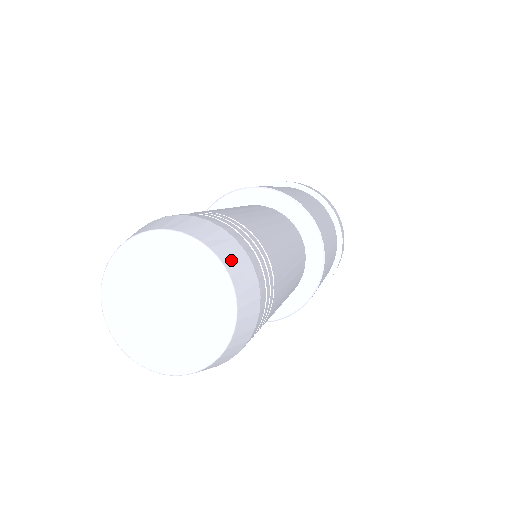
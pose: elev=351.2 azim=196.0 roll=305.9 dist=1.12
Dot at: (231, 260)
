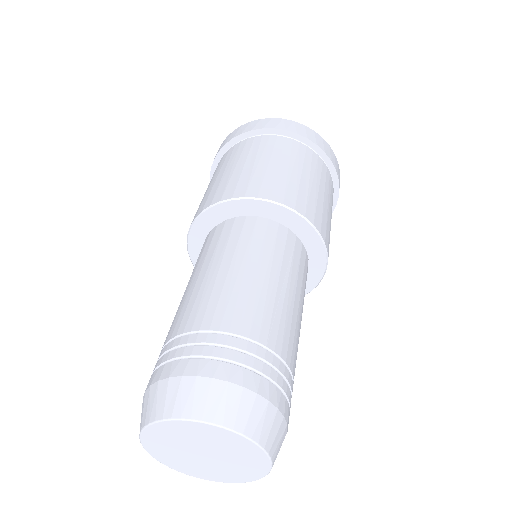
Dot at: (236, 415)
